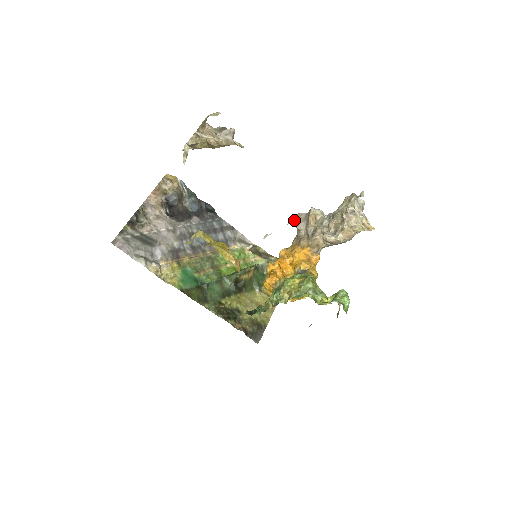
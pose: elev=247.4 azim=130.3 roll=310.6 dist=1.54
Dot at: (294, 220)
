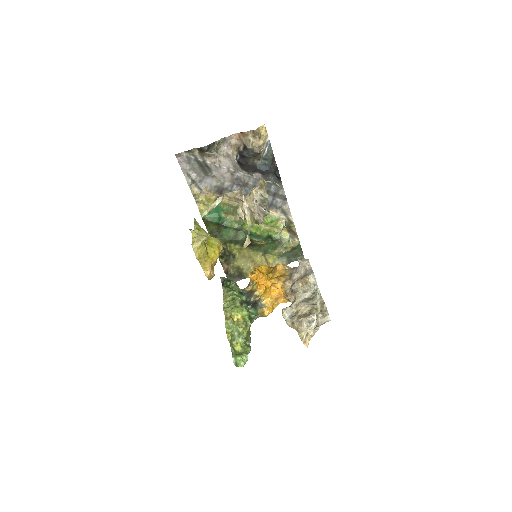
Dot at: (301, 262)
